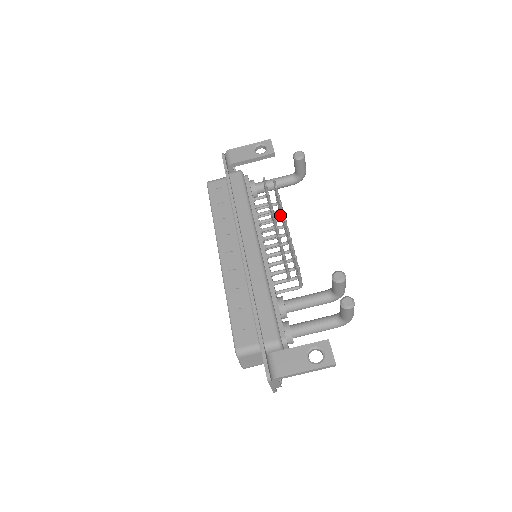
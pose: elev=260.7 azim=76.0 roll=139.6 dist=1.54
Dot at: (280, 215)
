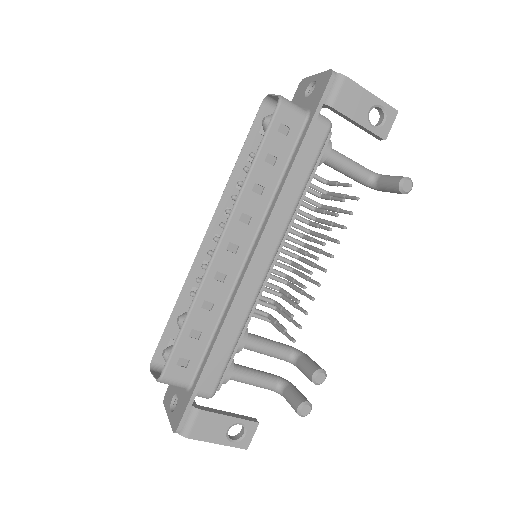
Dot at: (318, 219)
